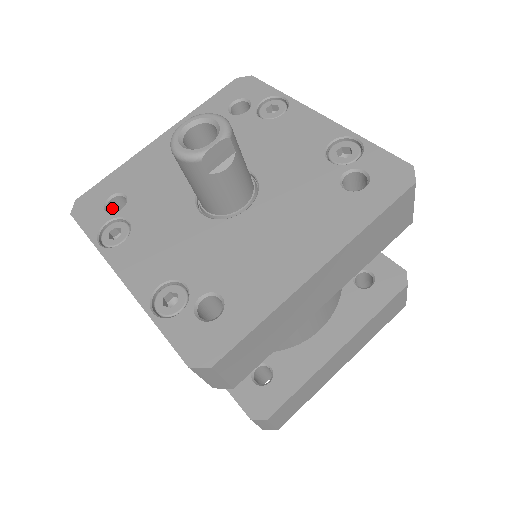
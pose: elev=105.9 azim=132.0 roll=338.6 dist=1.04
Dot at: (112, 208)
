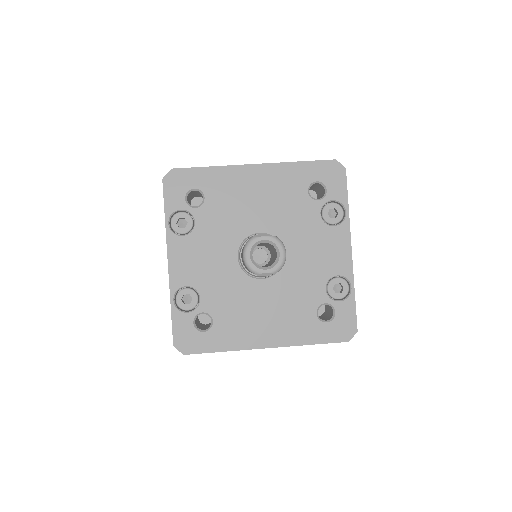
Dot at: (191, 193)
